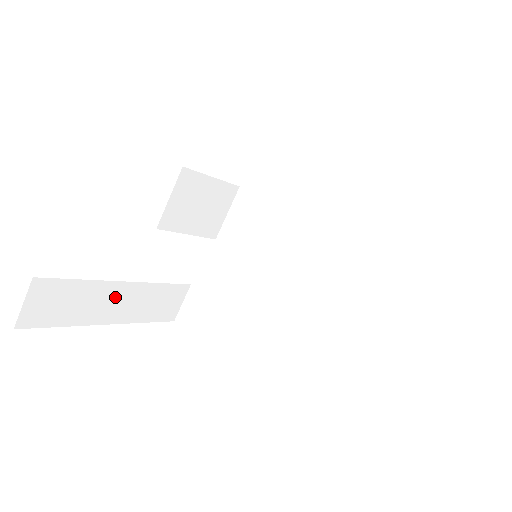
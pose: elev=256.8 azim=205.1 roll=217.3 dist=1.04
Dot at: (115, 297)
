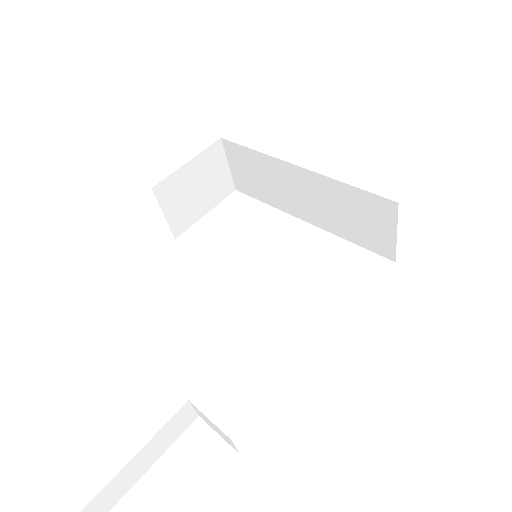
Dot at: (137, 463)
